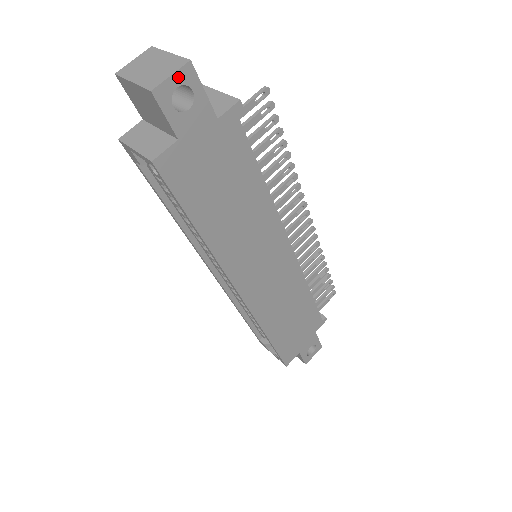
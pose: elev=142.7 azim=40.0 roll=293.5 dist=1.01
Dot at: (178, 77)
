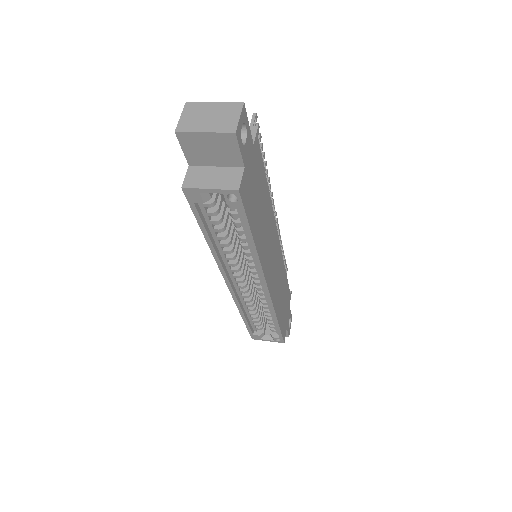
Dot at: (241, 117)
